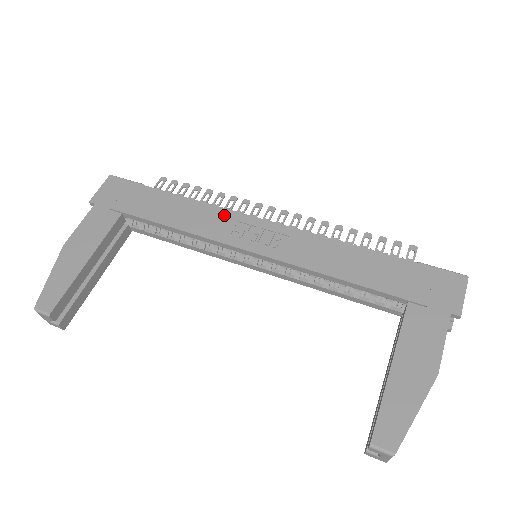
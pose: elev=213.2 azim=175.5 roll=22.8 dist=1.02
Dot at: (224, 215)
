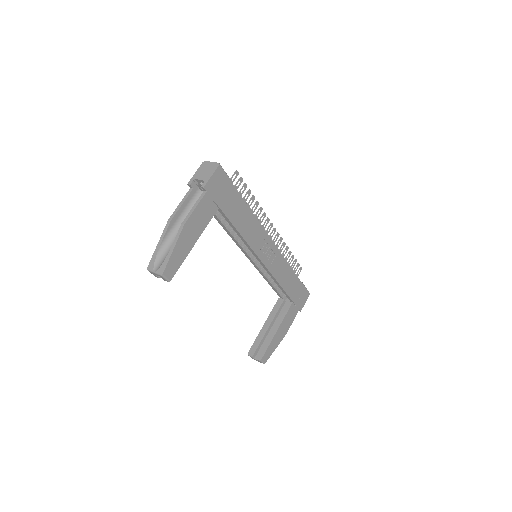
Dot at: (260, 231)
